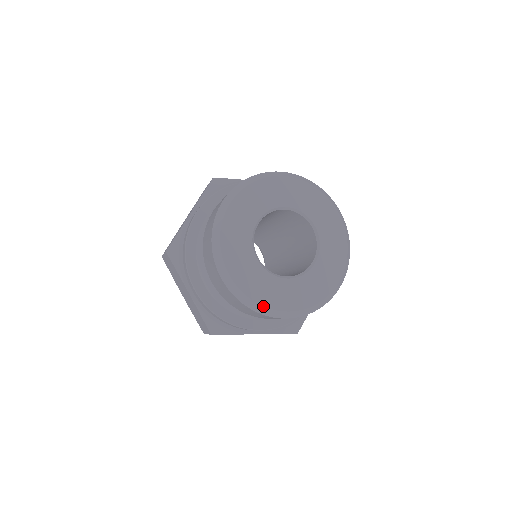
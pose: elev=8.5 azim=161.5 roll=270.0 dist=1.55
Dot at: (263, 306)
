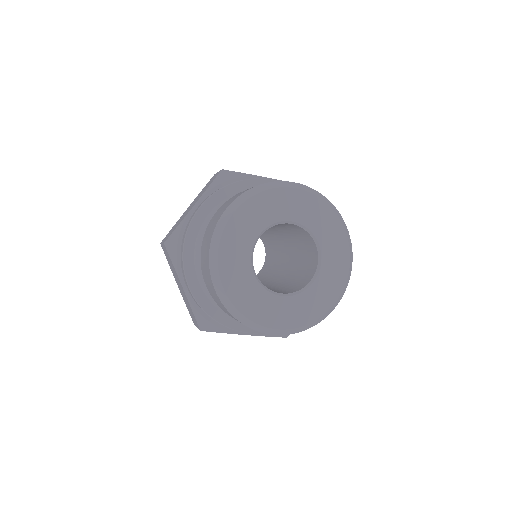
Dot at: (254, 322)
